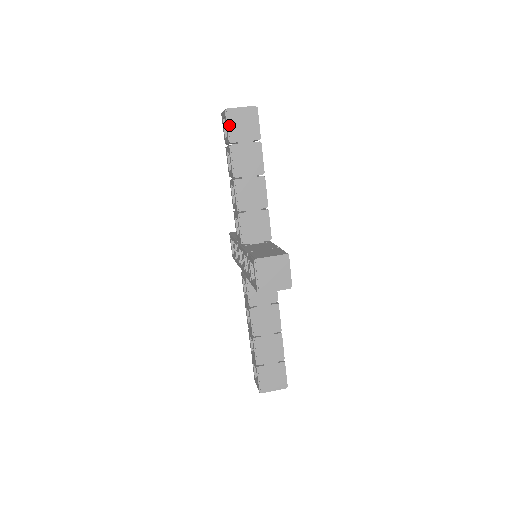
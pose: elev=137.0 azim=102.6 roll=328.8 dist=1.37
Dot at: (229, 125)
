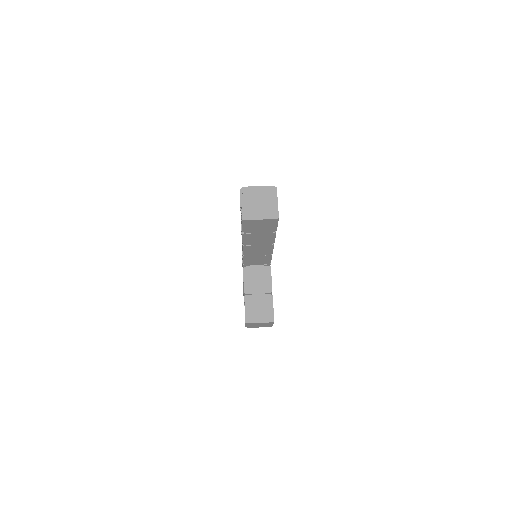
Dot at: (245, 227)
